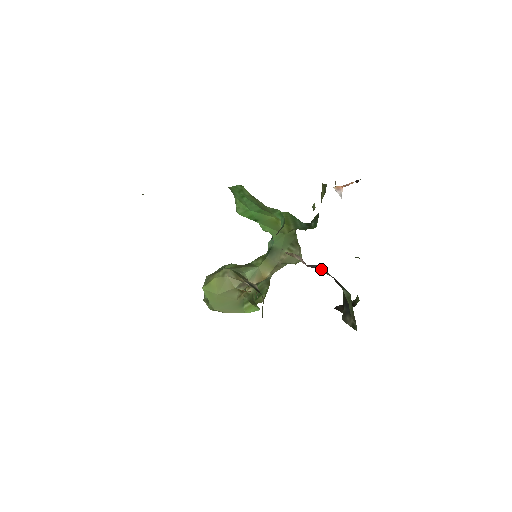
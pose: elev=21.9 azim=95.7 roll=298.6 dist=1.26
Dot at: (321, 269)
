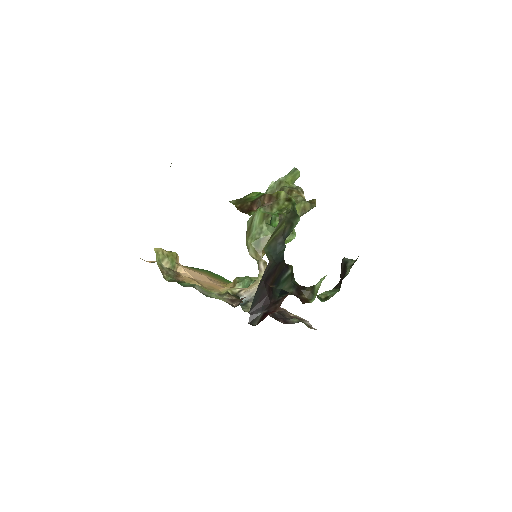
Dot at: occluded
